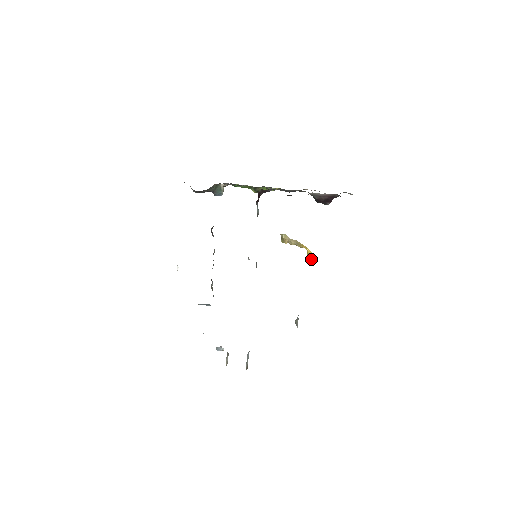
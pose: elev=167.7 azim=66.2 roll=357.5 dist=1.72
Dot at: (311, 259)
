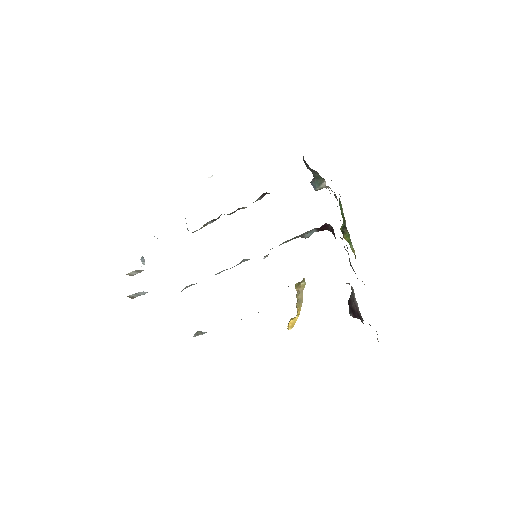
Dot at: (288, 325)
